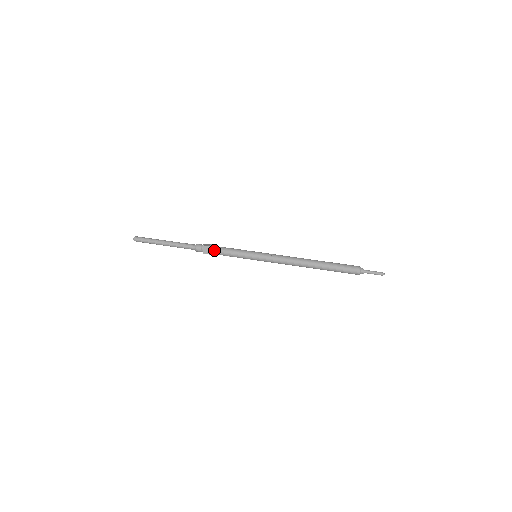
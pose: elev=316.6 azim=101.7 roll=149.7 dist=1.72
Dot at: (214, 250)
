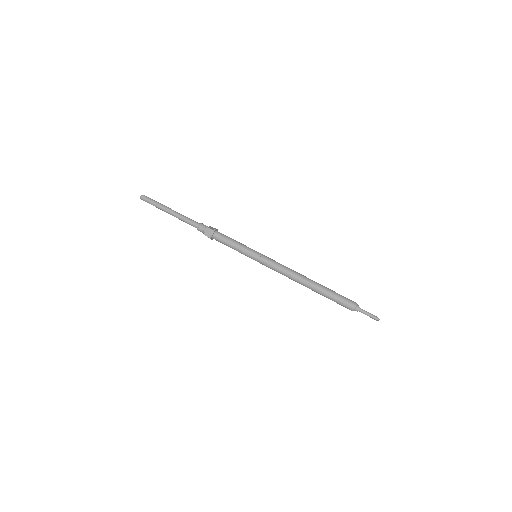
Dot at: (216, 235)
